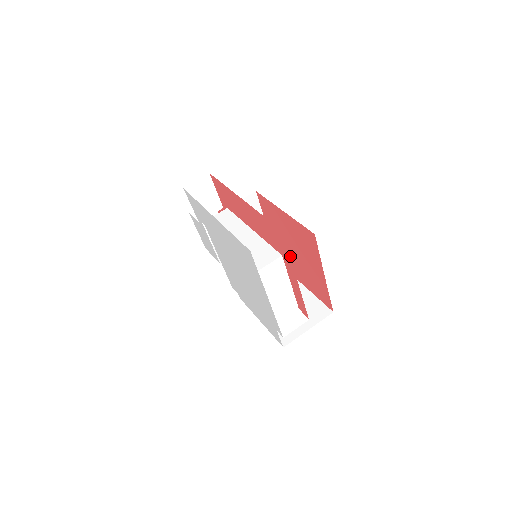
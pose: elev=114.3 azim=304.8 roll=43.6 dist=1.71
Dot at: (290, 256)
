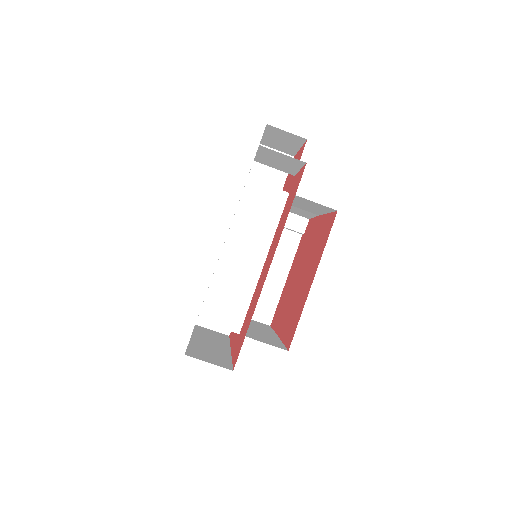
Dot at: (301, 260)
